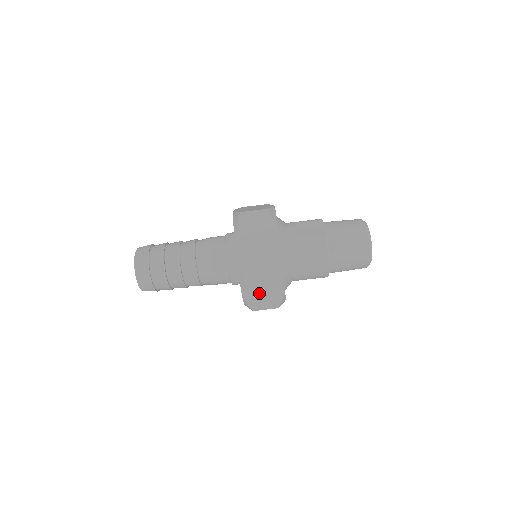
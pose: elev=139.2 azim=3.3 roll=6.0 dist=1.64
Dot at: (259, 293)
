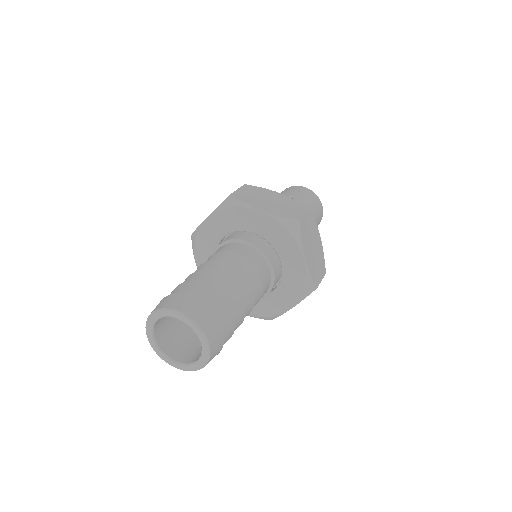
Dot at: (313, 256)
